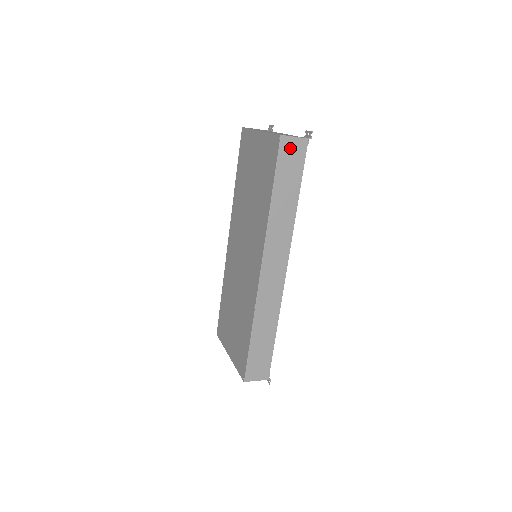
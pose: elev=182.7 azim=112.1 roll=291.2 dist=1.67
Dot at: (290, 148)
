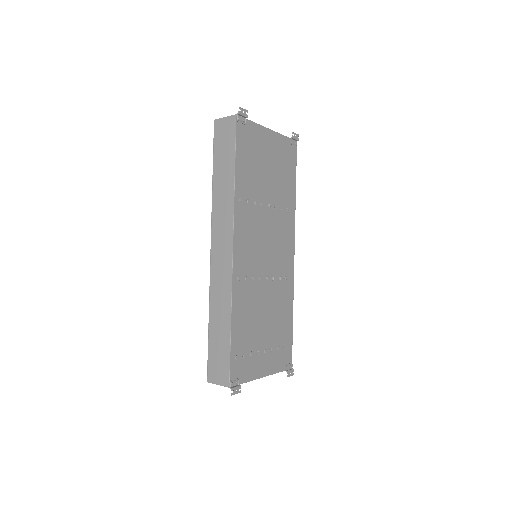
Dot at: (223, 128)
